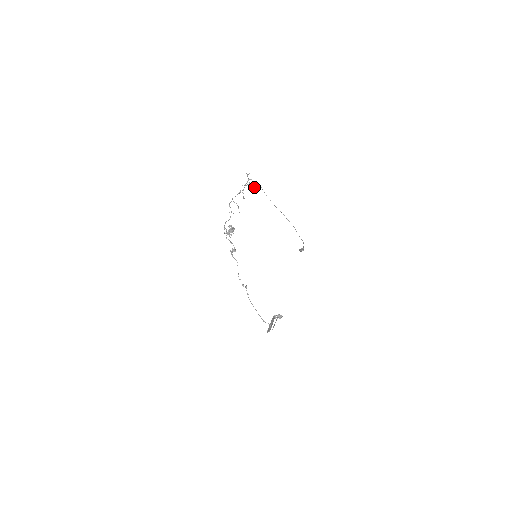
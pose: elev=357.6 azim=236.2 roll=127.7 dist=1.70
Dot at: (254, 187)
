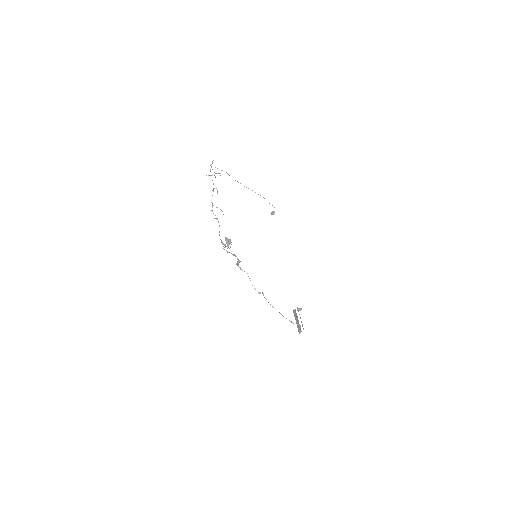
Dot at: (220, 175)
